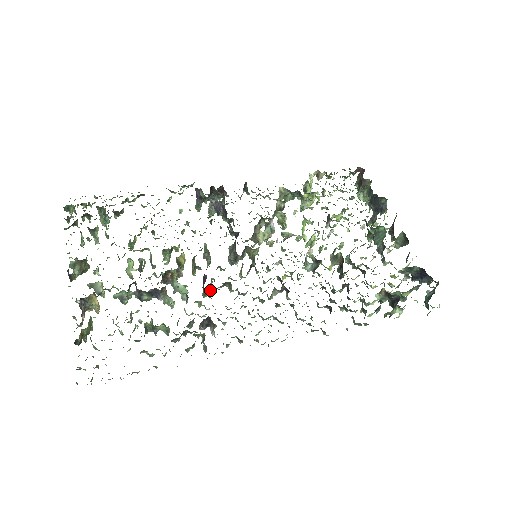
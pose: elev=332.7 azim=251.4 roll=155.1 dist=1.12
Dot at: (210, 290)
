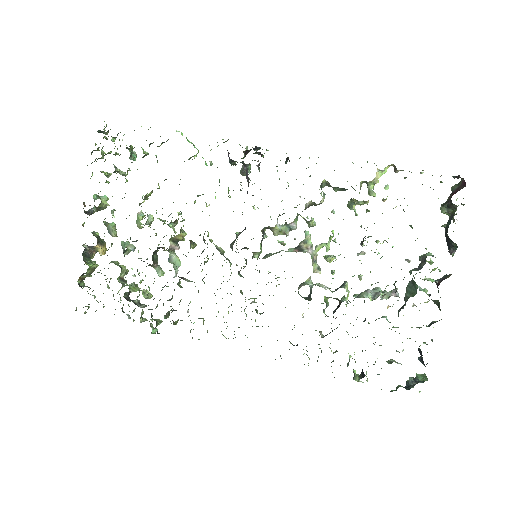
Dot at: occluded
